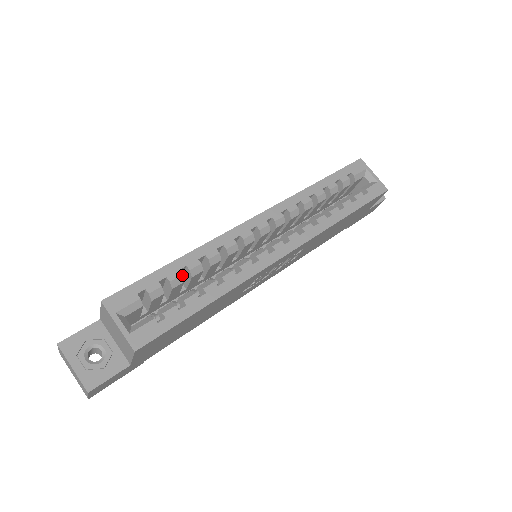
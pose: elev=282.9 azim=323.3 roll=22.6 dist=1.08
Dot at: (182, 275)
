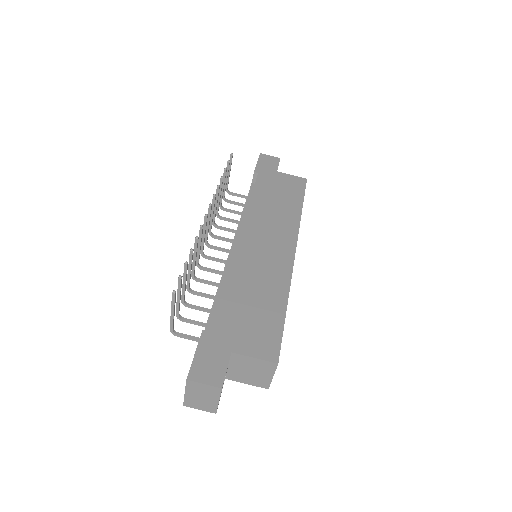
Dot at: occluded
